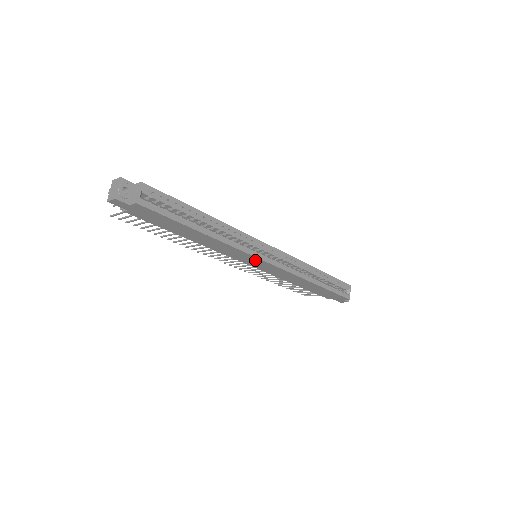
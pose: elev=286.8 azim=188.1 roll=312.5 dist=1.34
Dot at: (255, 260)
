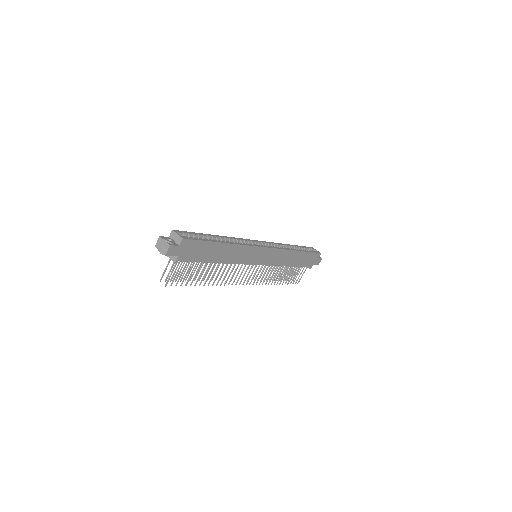
Dot at: (259, 252)
